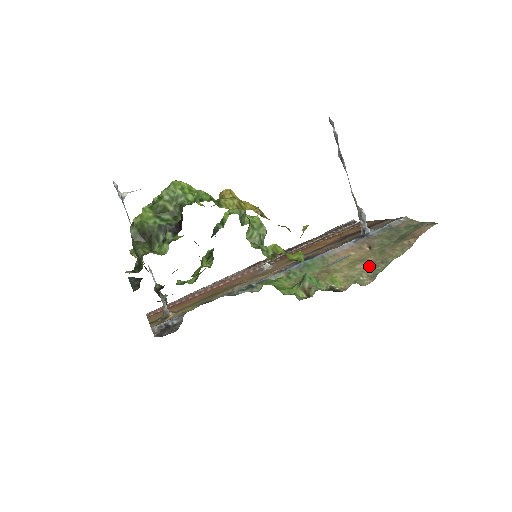
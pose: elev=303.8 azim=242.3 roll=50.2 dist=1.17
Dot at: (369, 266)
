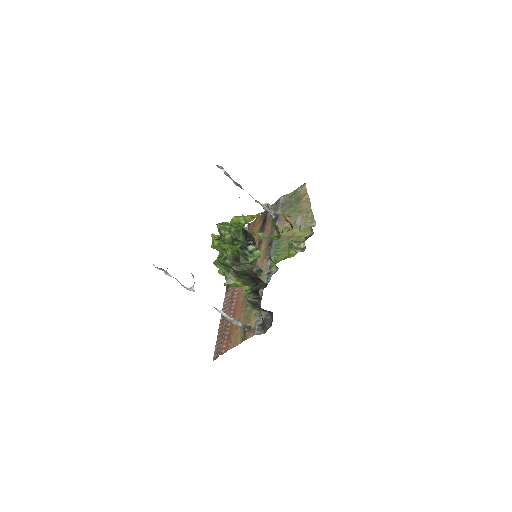
Dot at: (304, 220)
